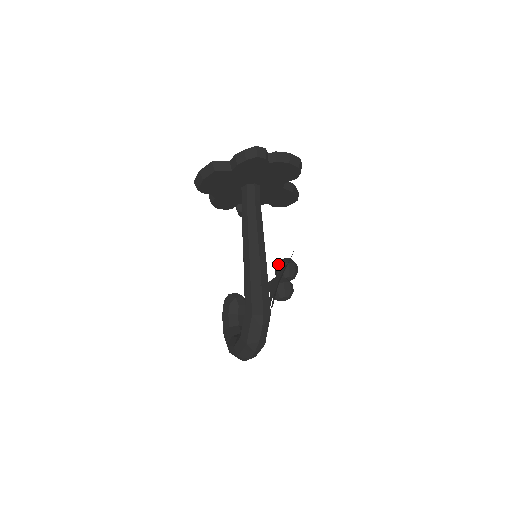
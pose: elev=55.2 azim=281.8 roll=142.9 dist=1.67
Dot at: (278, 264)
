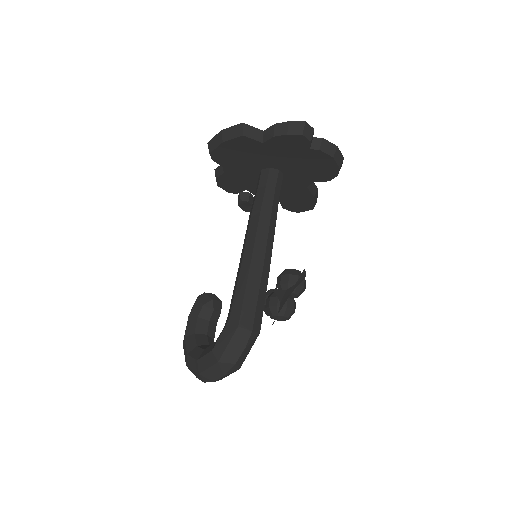
Dot at: (285, 273)
